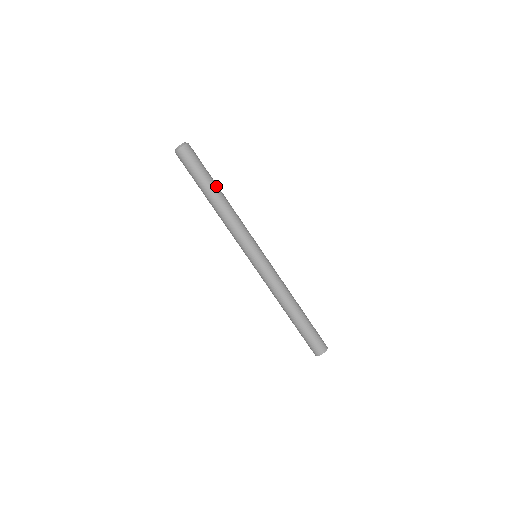
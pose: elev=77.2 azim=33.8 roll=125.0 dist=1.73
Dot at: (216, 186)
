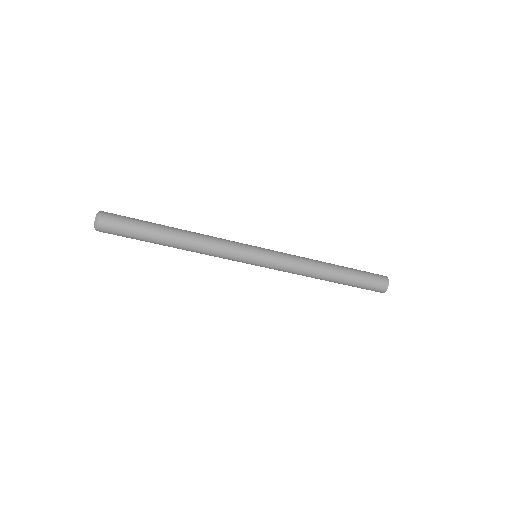
Dot at: (163, 226)
